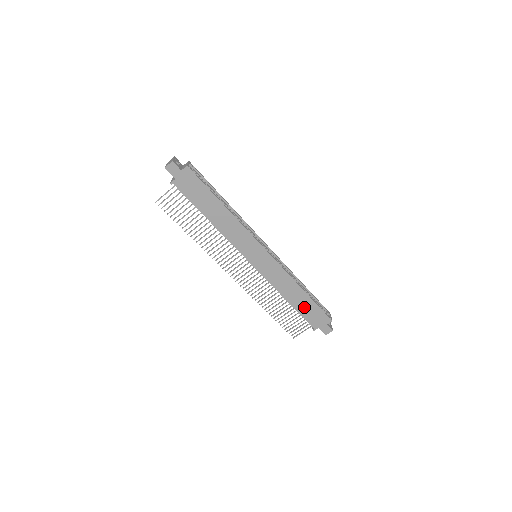
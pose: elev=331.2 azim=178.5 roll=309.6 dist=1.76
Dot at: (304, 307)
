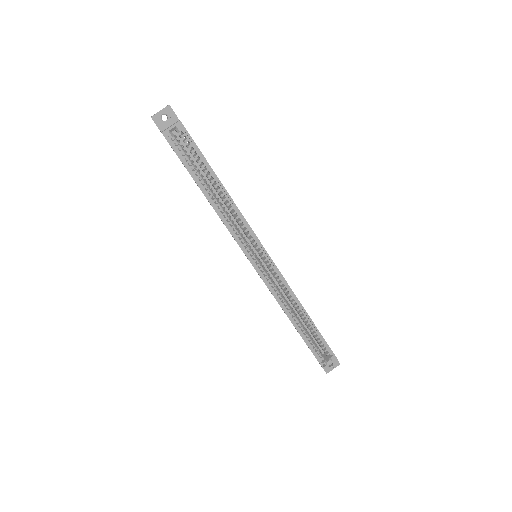
Dot at: occluded
